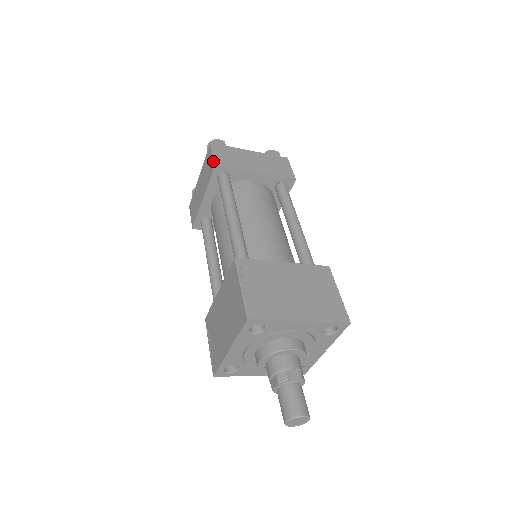
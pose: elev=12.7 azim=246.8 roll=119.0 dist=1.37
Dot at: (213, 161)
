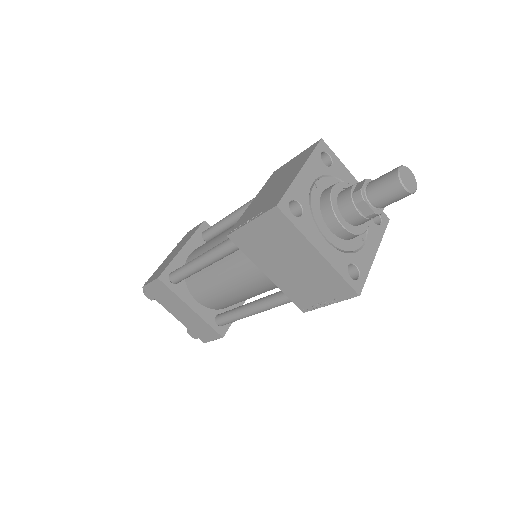
Dot at: (200, 223)
